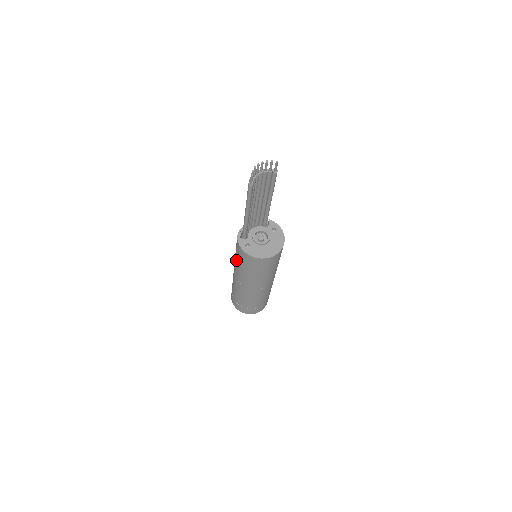
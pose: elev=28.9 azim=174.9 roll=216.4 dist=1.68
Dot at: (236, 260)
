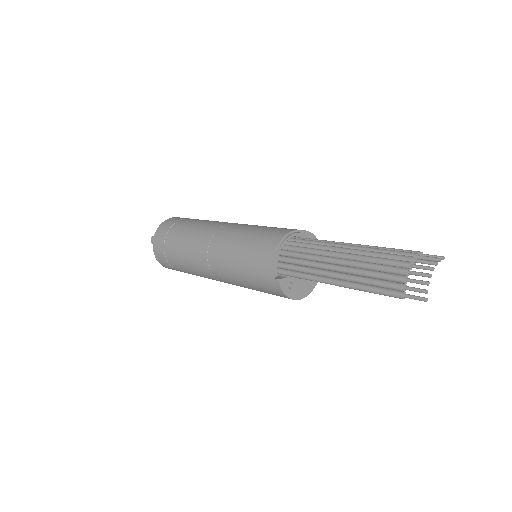
Dot at: (242, 279)
